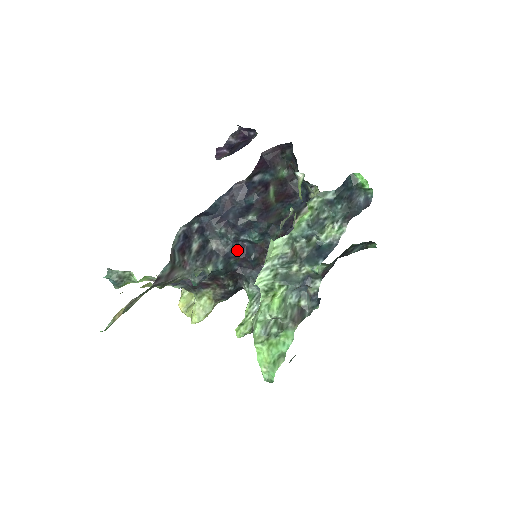
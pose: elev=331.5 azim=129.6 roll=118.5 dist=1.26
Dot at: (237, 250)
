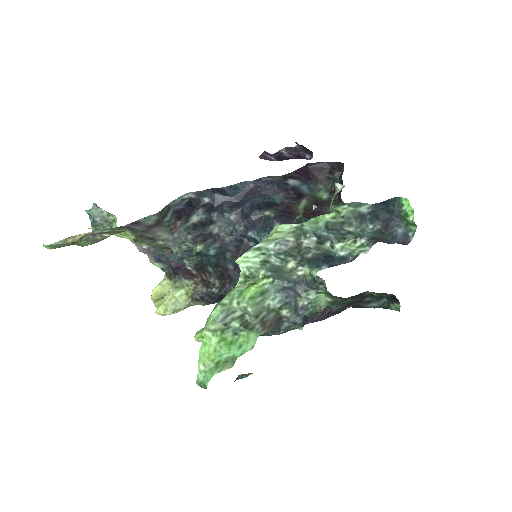
Dot at: (239, 246)
